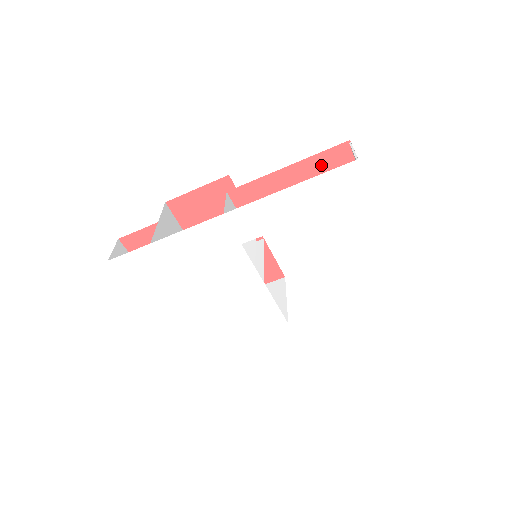
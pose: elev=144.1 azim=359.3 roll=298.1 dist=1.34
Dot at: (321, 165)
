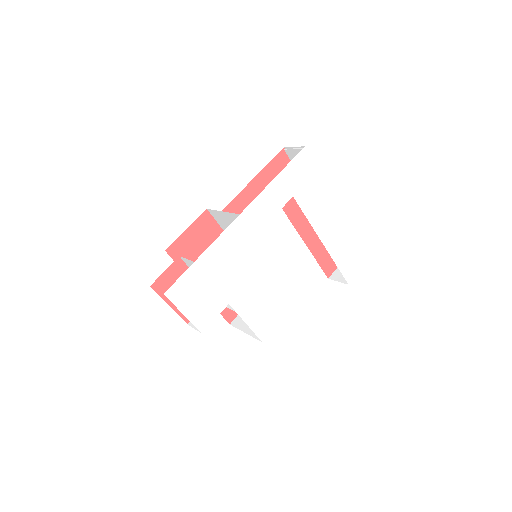
Dot at: (273, 170)
